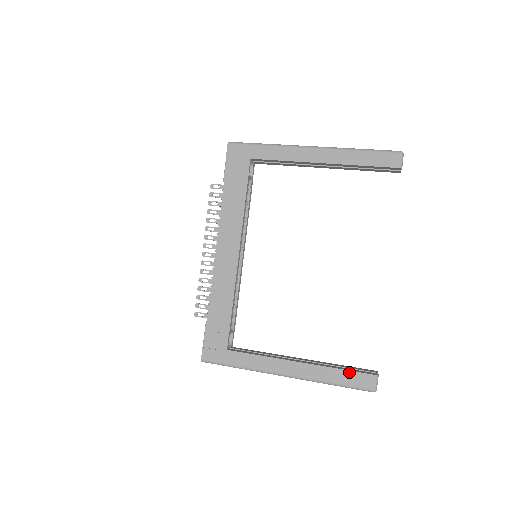
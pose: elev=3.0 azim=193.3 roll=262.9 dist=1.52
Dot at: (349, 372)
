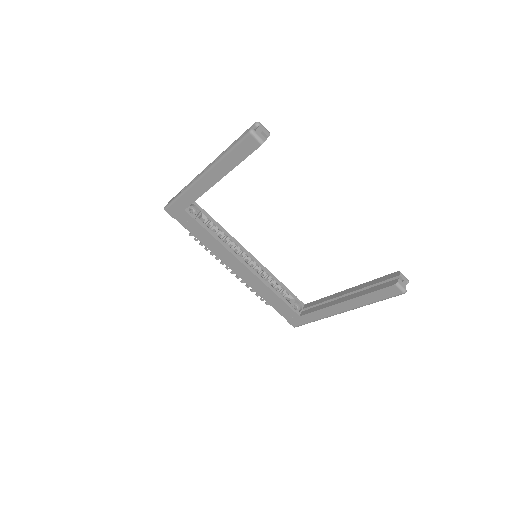
Dot at: (377, 292)
